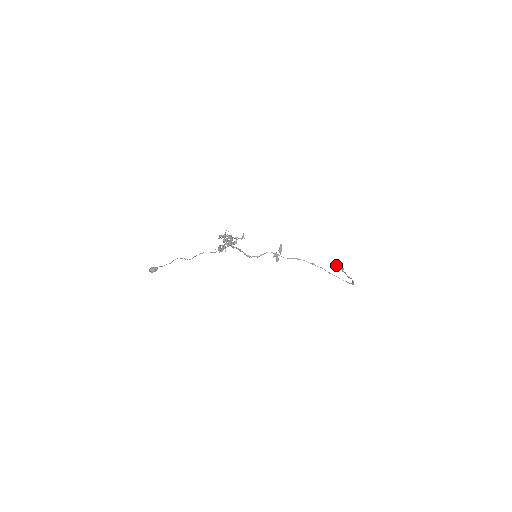
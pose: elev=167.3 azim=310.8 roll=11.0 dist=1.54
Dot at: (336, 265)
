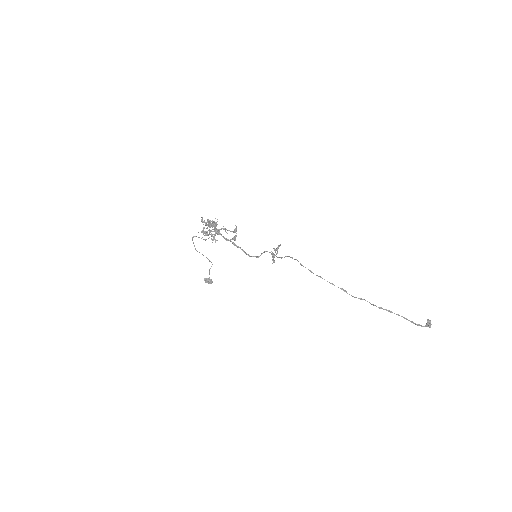
Dot at: occluded
